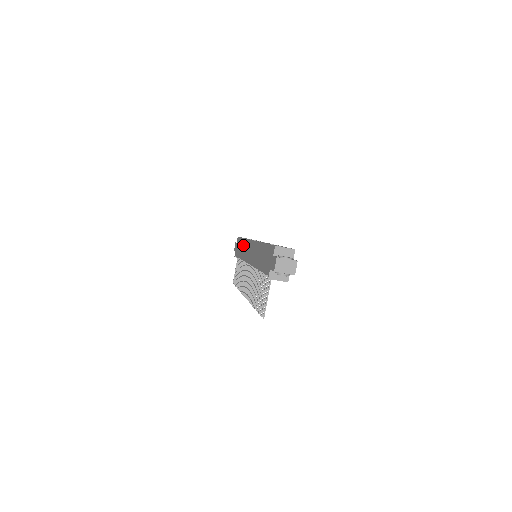
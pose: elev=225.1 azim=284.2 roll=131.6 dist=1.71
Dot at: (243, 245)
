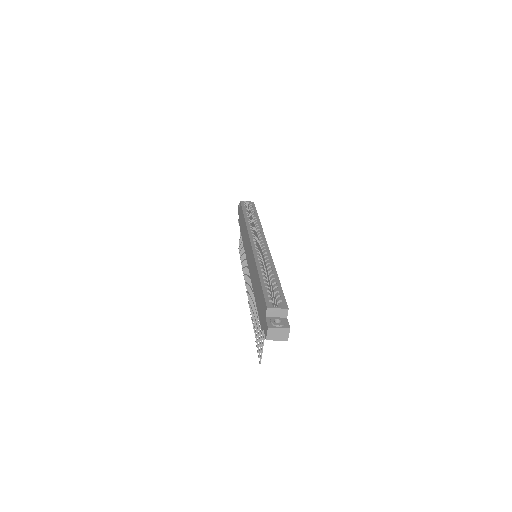
Dot at: (244, 228)
